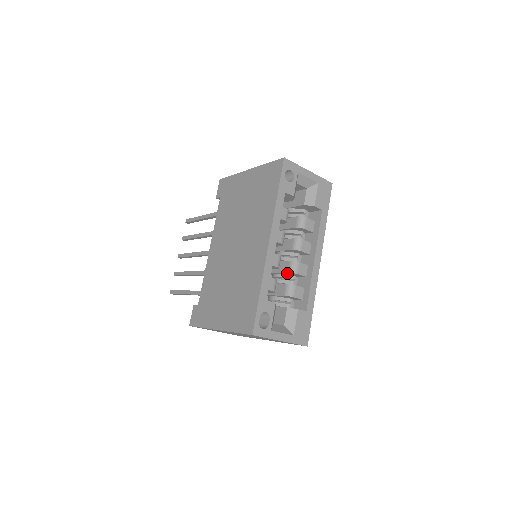
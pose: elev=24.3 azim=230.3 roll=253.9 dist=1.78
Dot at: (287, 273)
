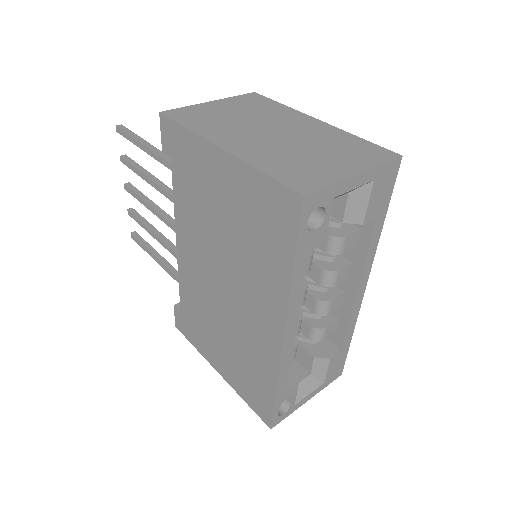
Dot at: (311, 306)
